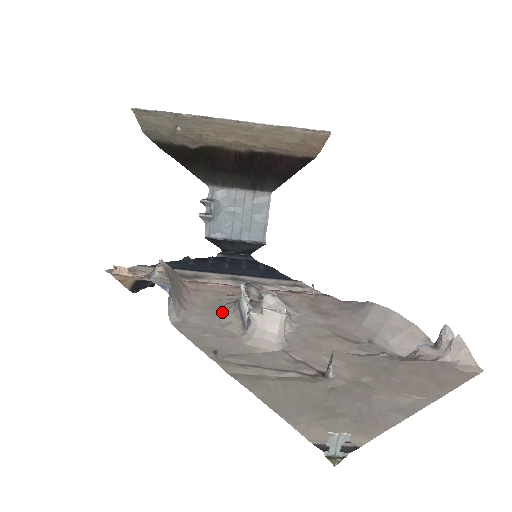
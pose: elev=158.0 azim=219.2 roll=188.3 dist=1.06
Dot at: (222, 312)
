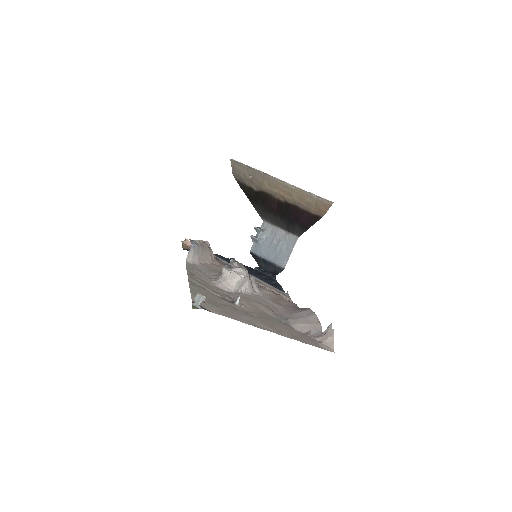
Dot at: (217, 272)
